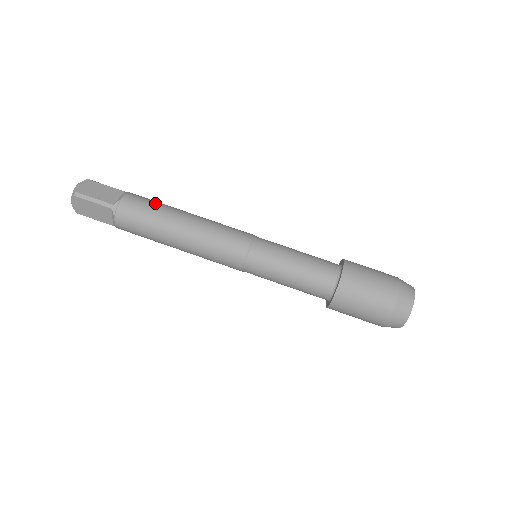
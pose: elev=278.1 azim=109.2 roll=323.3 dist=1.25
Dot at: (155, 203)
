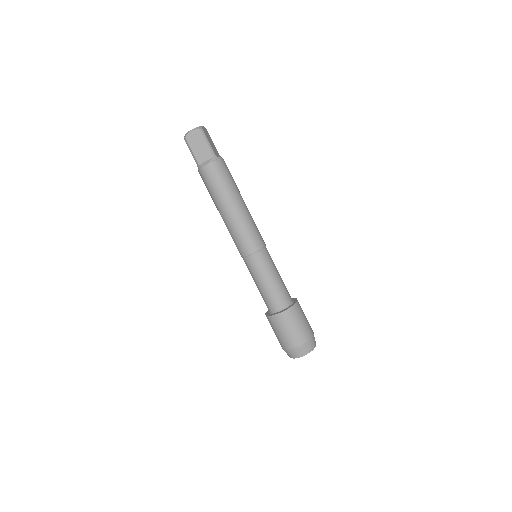
Dot at: occluded
